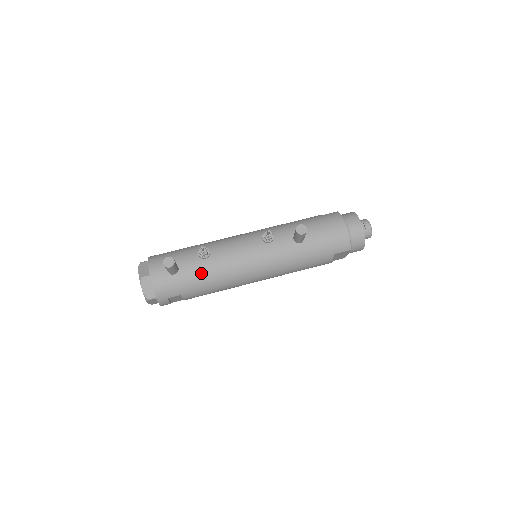
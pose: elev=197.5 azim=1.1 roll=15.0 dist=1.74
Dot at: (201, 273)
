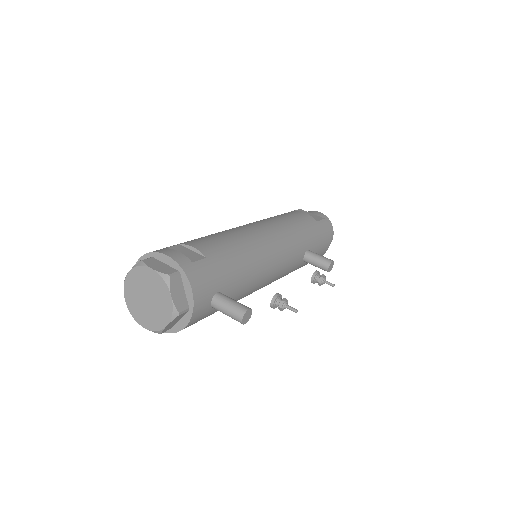
Dot at: occluded
